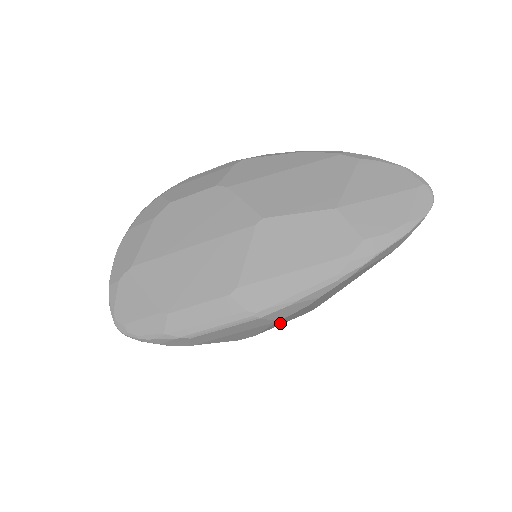
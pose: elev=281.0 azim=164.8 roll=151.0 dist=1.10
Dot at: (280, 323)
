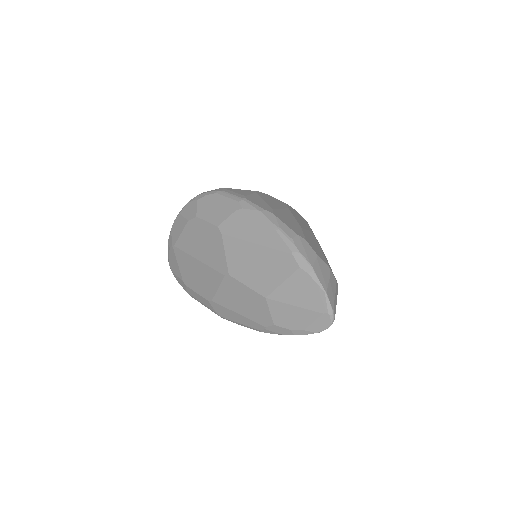
Dot at: occluded
